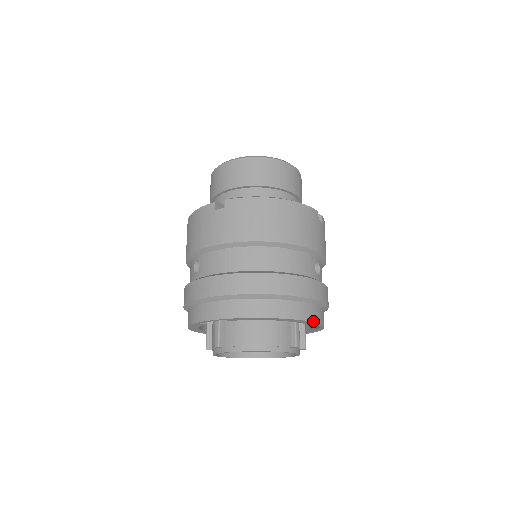
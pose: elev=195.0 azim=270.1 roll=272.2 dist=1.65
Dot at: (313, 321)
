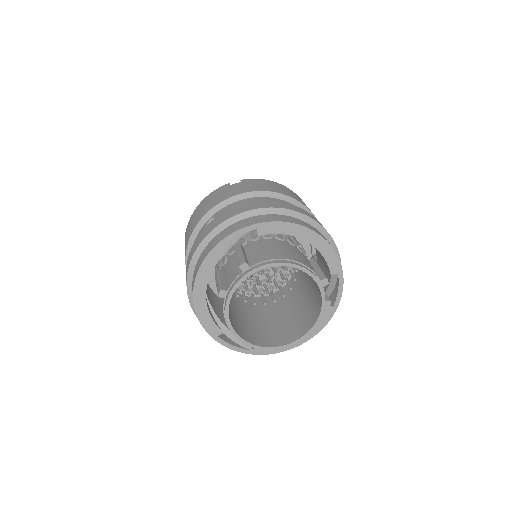
Dot at: (338, 258)
